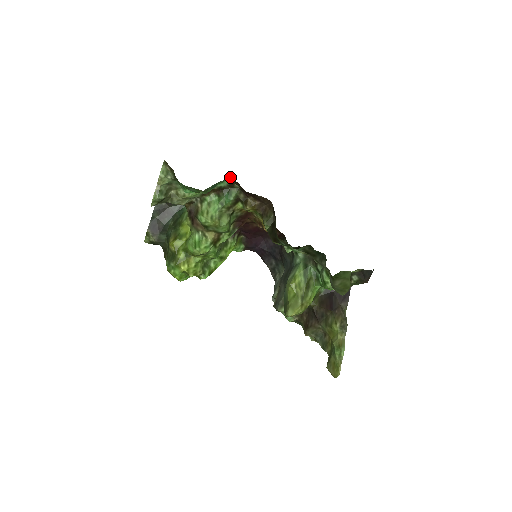
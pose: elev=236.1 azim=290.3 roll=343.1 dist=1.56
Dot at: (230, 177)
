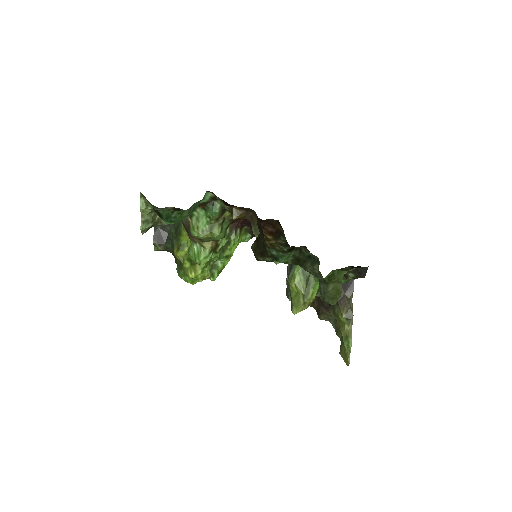
Dot at: (210, 192)
